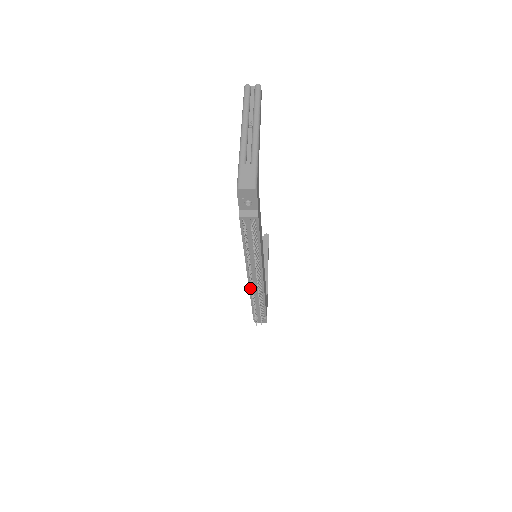
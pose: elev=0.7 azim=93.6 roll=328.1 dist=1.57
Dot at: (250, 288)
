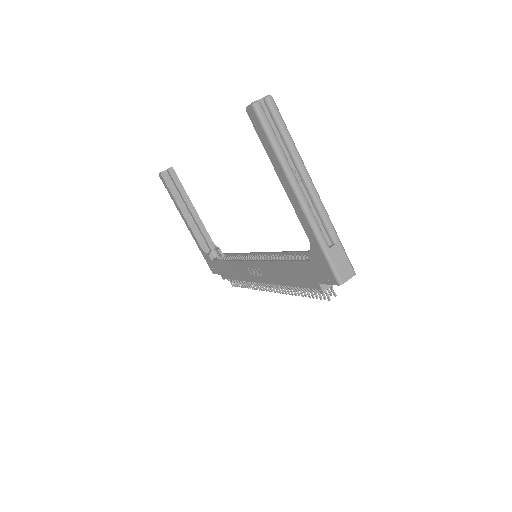
Dot at: (250, 281)
